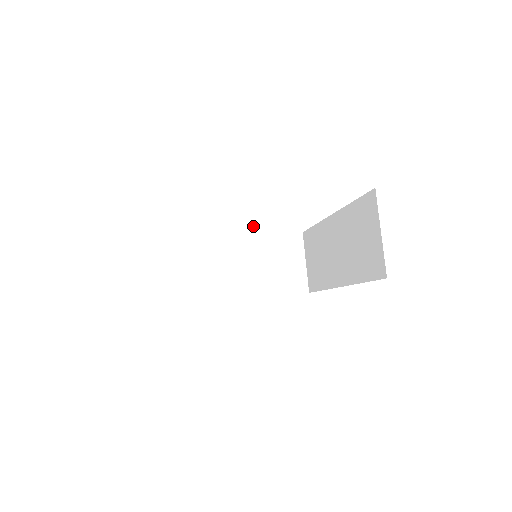
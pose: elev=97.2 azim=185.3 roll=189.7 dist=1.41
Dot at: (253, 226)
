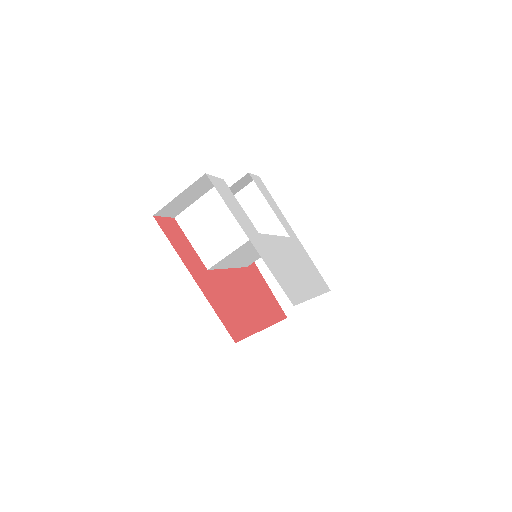
Dot at: (239, 236)
